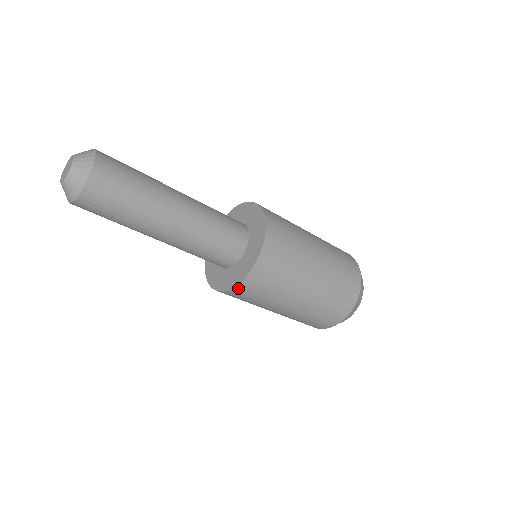
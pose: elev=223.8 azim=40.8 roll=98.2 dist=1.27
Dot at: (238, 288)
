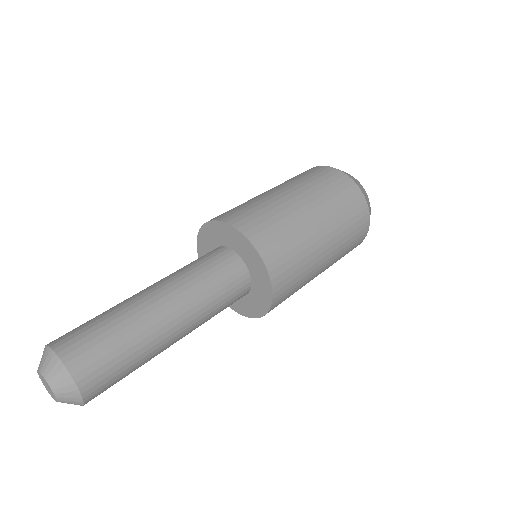
Dot at: (272, 307)
